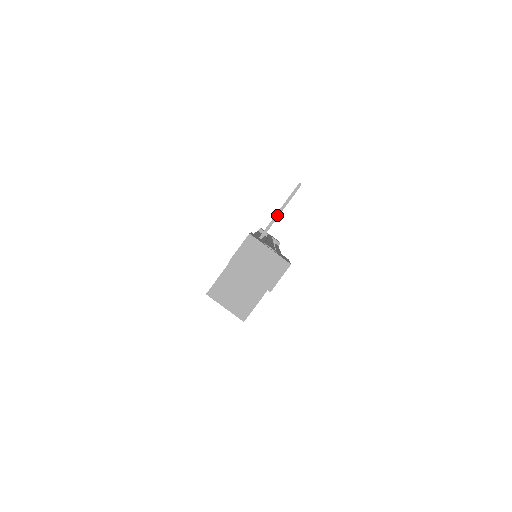
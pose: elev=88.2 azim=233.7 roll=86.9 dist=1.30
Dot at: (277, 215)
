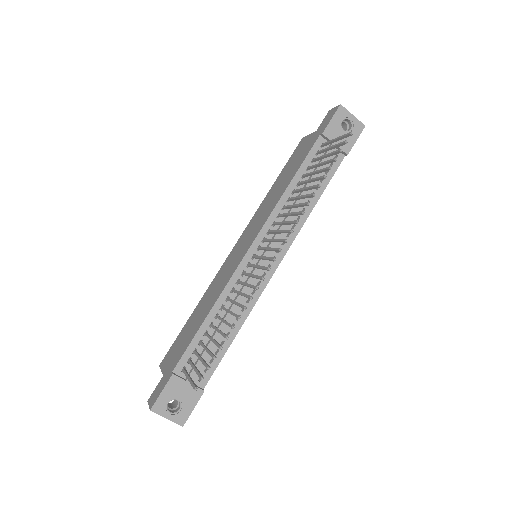
Dot at: (188, 379)
